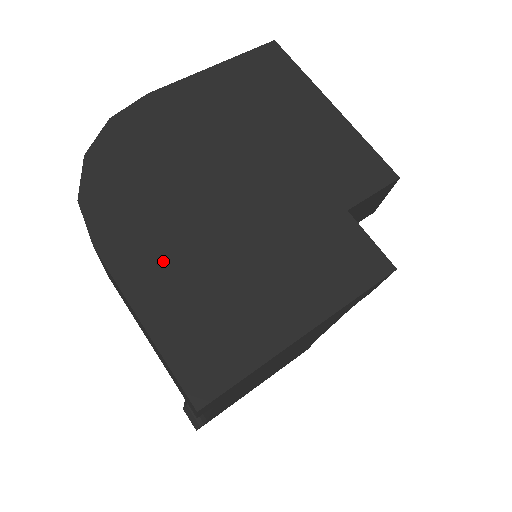
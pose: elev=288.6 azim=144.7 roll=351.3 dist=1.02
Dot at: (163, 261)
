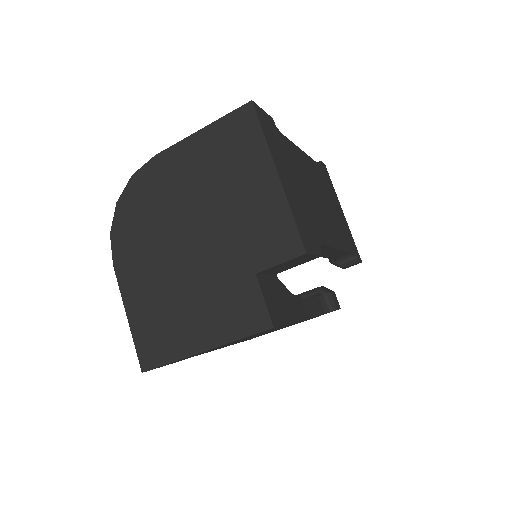
Dot at: (142, 283)
